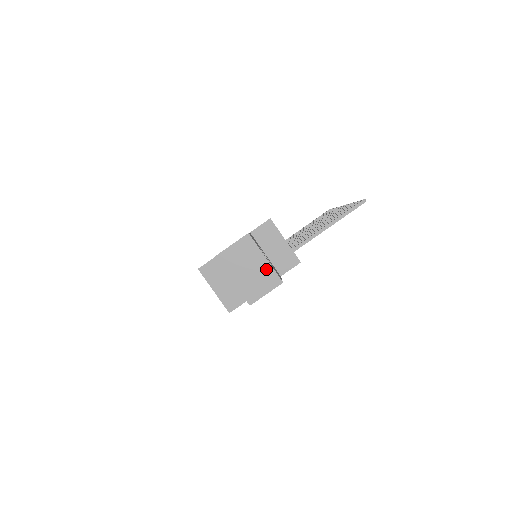
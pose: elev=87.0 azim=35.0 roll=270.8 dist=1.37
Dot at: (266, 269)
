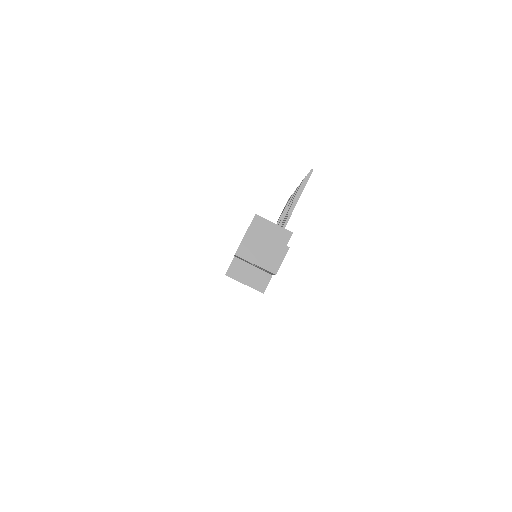
Dot at: (273, 244)
